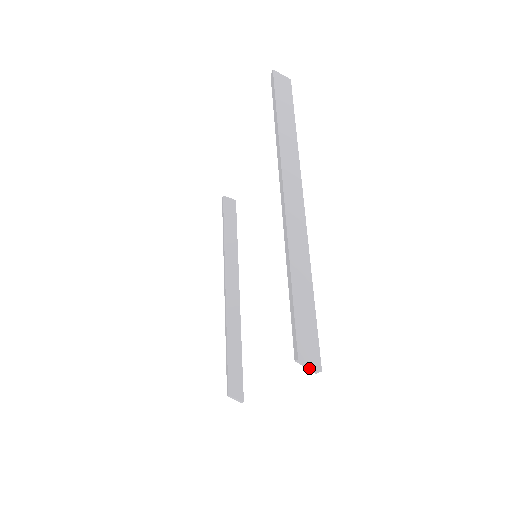
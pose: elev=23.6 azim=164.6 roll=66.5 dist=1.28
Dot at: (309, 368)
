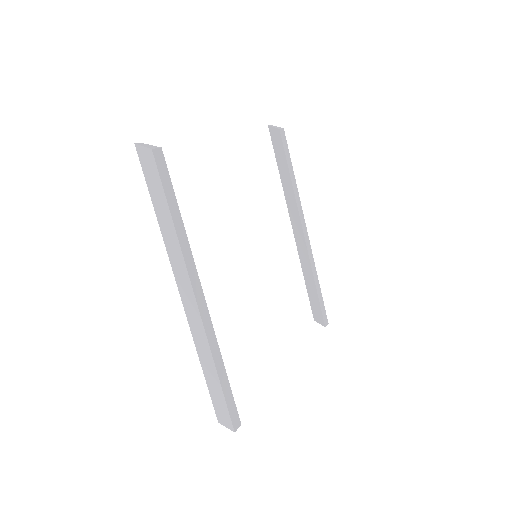
Dot at: occluded
